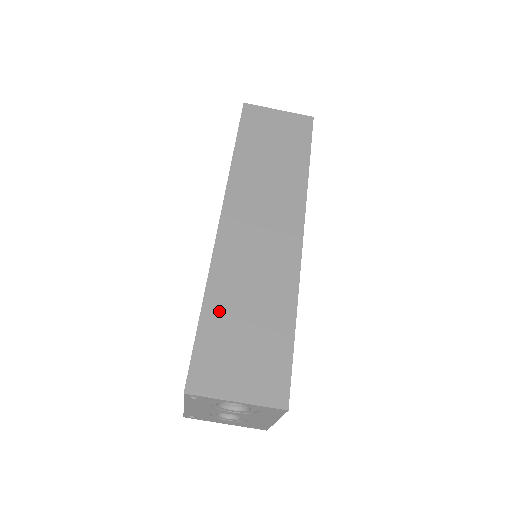
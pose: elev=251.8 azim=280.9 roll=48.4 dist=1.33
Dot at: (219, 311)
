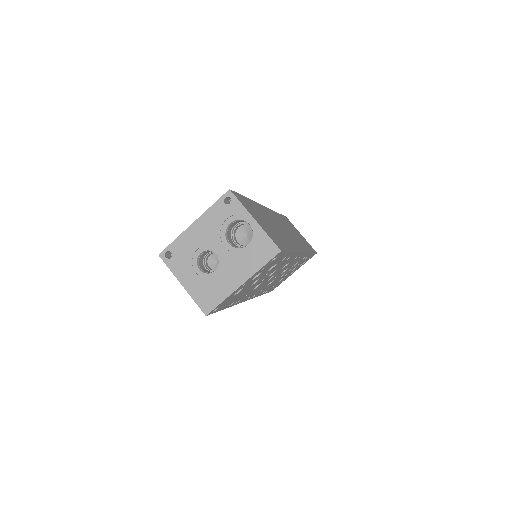
Dot at: (256, 208)
